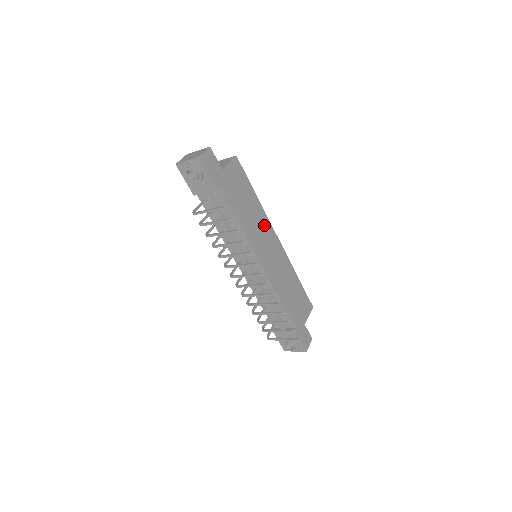
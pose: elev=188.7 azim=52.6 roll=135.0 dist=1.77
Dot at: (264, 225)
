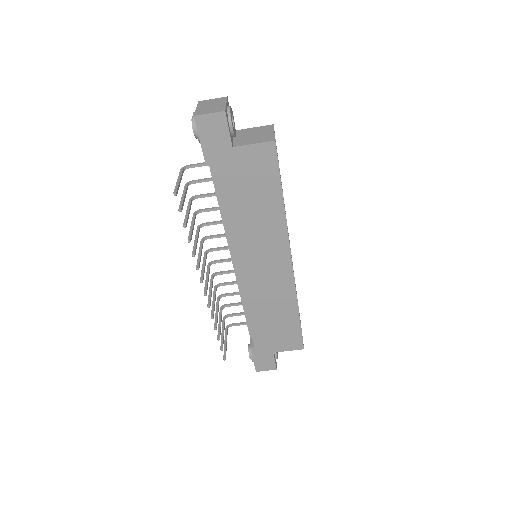
Dot at: (274, 238)
